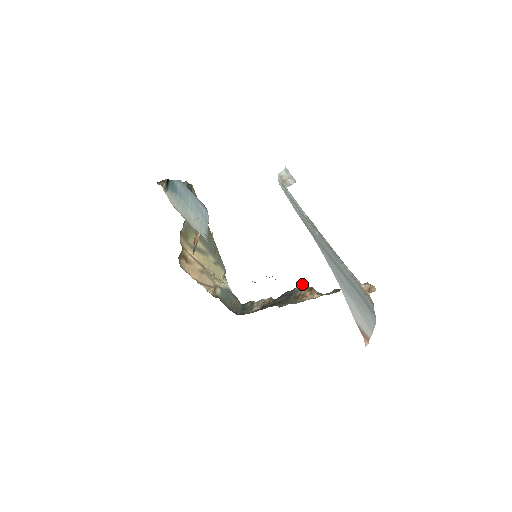
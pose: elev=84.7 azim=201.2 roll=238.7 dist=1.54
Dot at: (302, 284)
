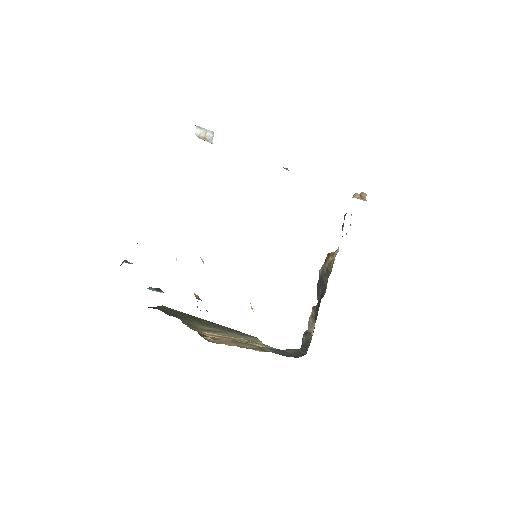
Dot at: occluded
